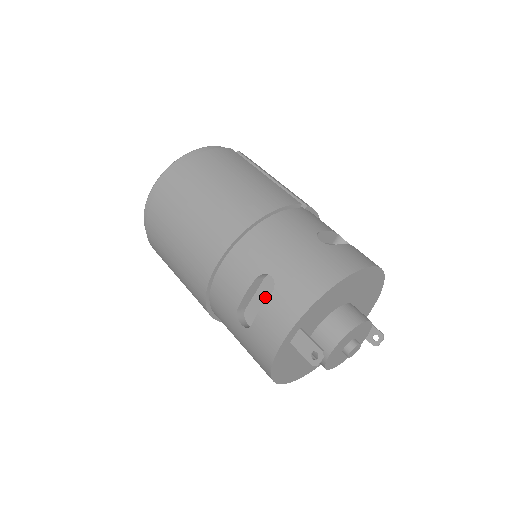
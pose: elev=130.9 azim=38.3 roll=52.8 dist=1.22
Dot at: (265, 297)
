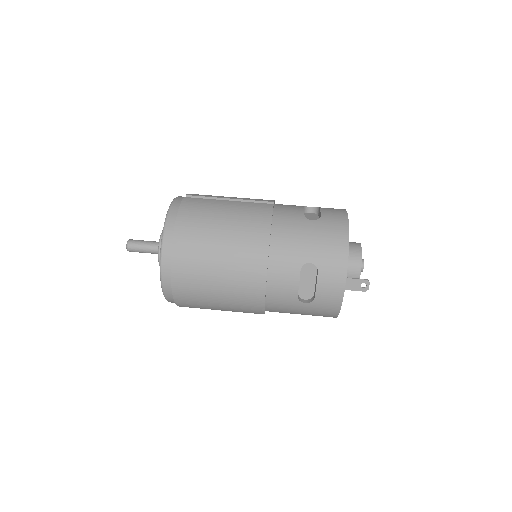
Dot at: (308, 277)
